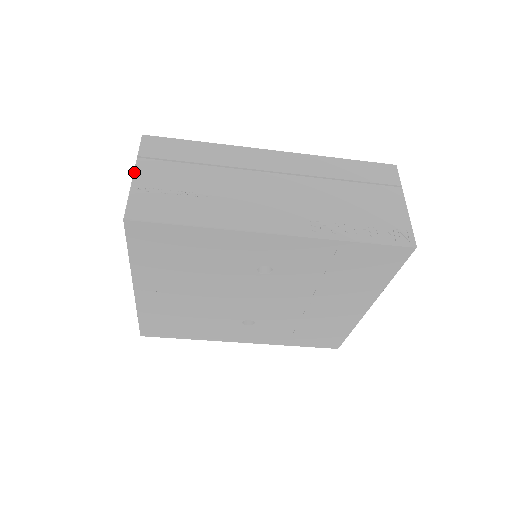
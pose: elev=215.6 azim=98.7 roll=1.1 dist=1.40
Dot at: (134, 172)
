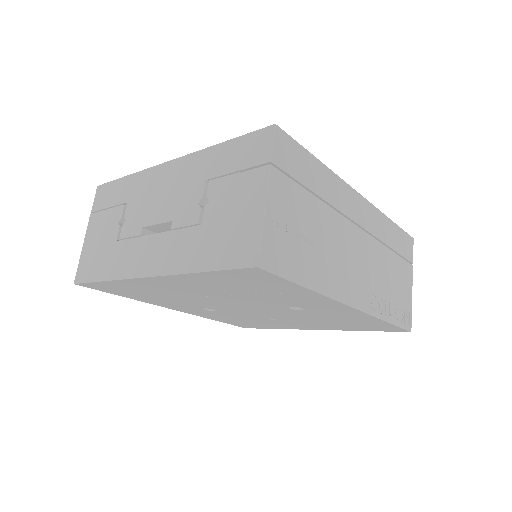
Dot at: (268, 189)
